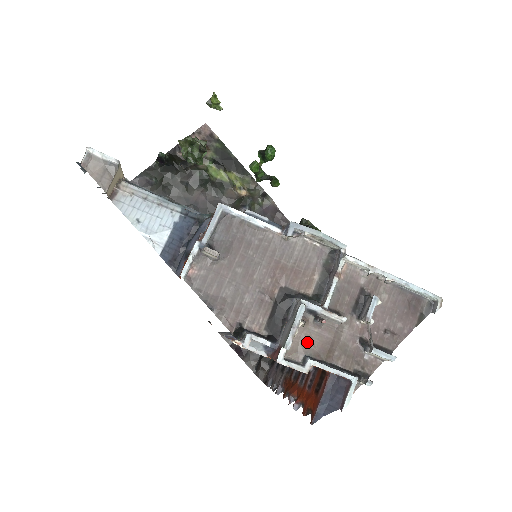
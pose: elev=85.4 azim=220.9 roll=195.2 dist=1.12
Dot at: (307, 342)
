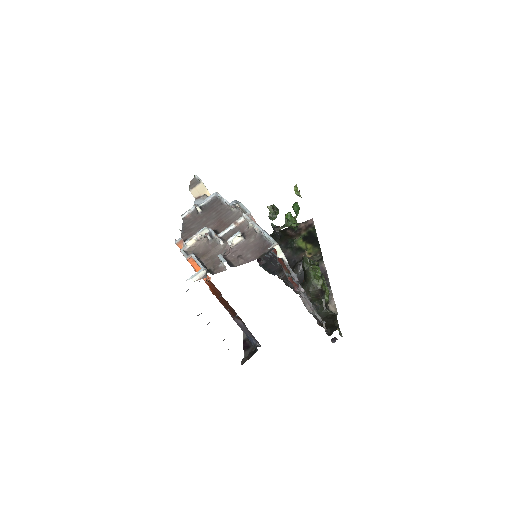
Dot at: (199, 248)
